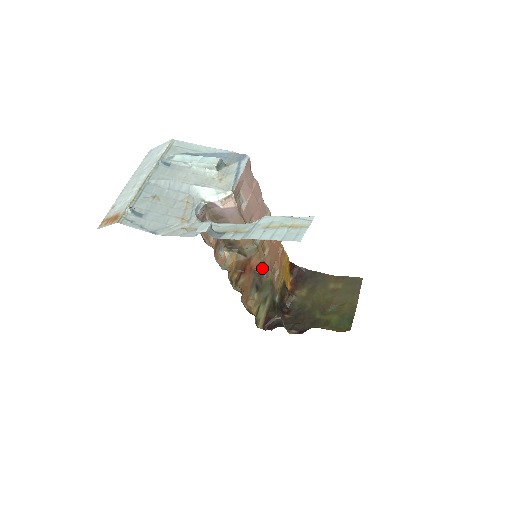
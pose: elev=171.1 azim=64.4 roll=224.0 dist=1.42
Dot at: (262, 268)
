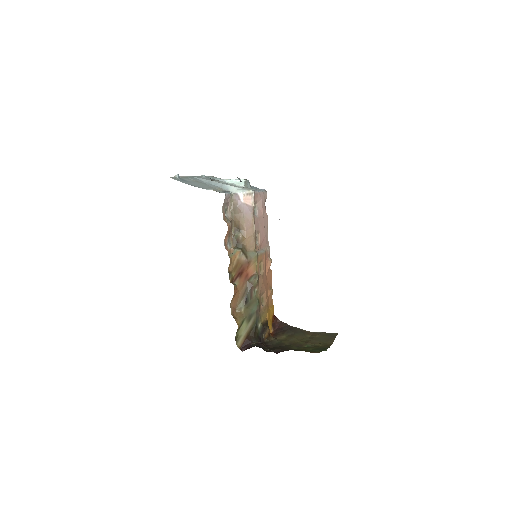
Dot at: (256, 278)
